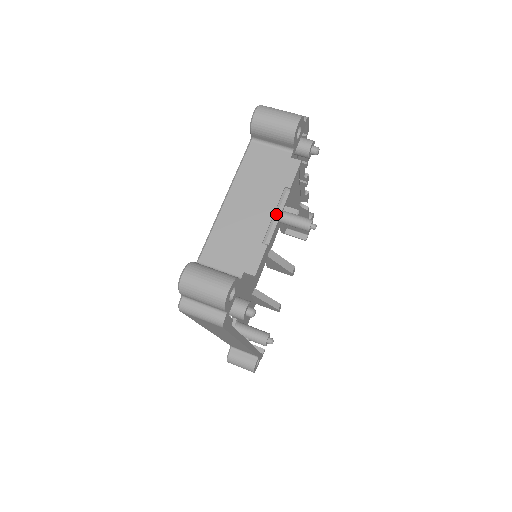
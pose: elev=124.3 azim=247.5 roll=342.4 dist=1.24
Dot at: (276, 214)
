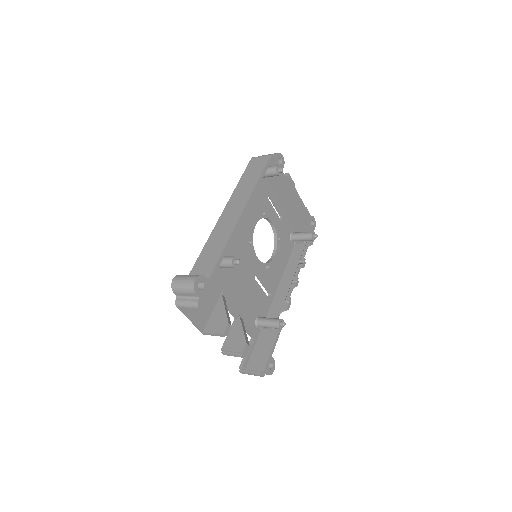
Dot at: (299, 199)
